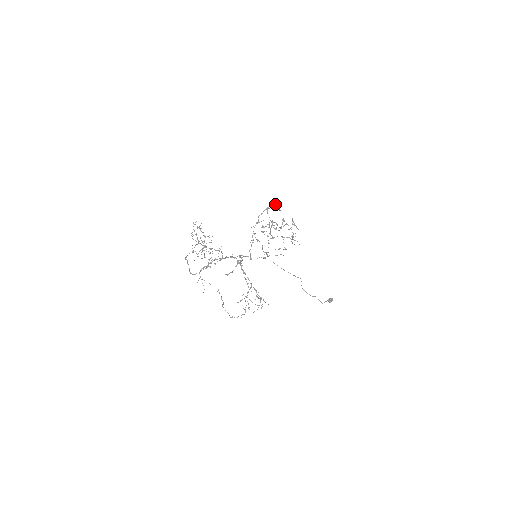
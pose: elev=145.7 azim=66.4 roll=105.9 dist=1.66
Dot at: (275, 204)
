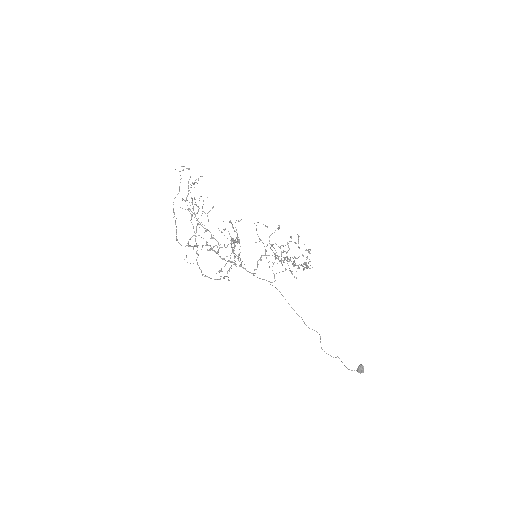
Dot at: (291, 237)
